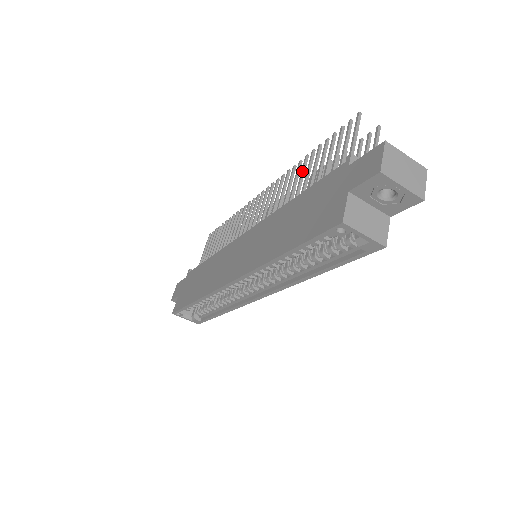
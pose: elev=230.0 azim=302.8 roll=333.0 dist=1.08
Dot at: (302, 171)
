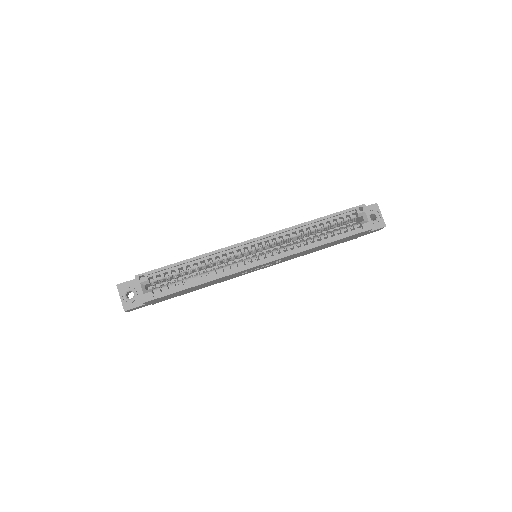
Dot at: occluded
